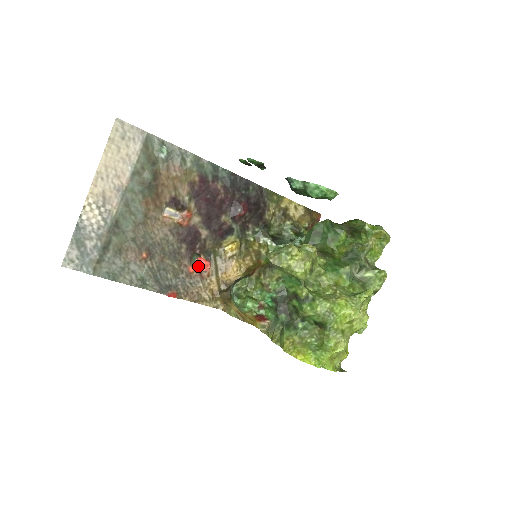
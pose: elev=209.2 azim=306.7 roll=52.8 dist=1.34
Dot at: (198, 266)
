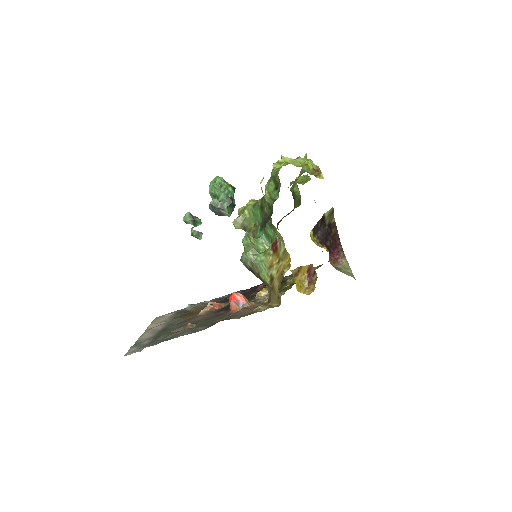
Dot at: (231, 299)
